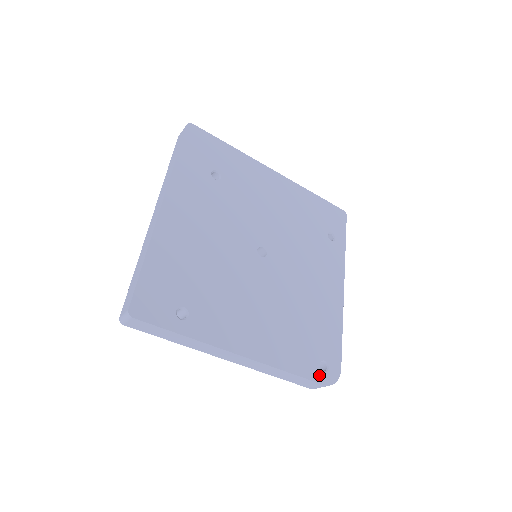
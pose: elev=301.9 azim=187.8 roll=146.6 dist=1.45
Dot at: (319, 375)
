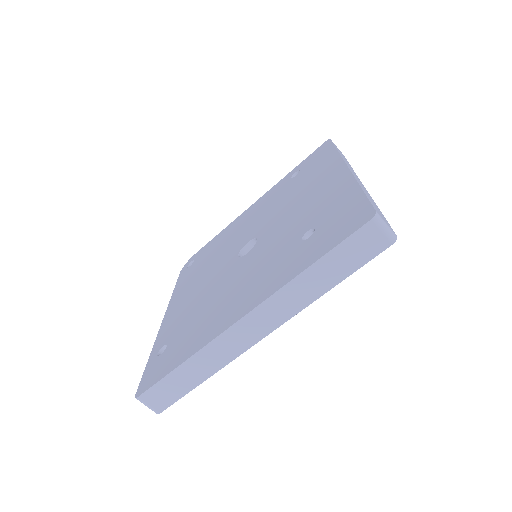
Dot at: occluded
